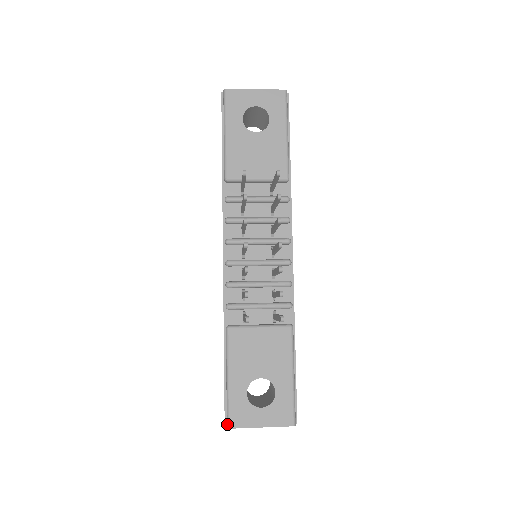
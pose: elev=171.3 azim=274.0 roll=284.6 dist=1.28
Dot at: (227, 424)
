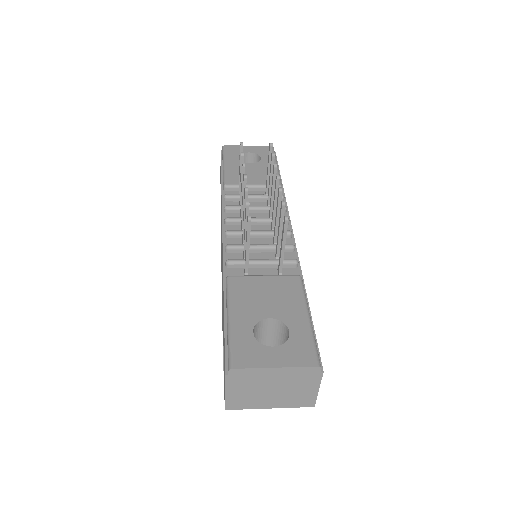
Dot at: (228, 365)
